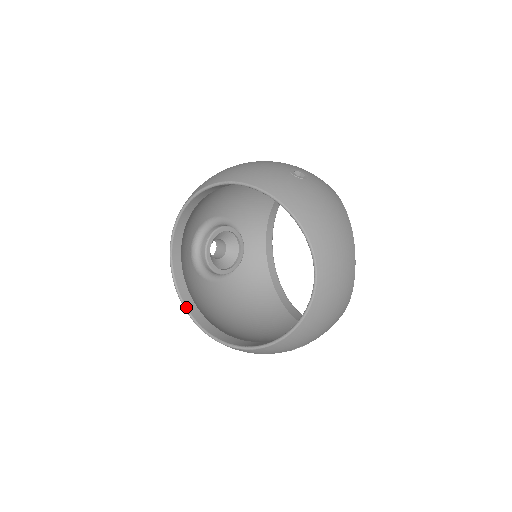
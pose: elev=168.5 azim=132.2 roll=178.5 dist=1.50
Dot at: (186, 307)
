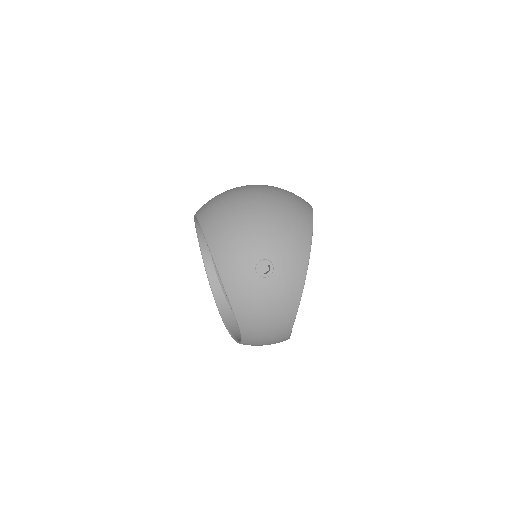
Dot at: (202, 256)
